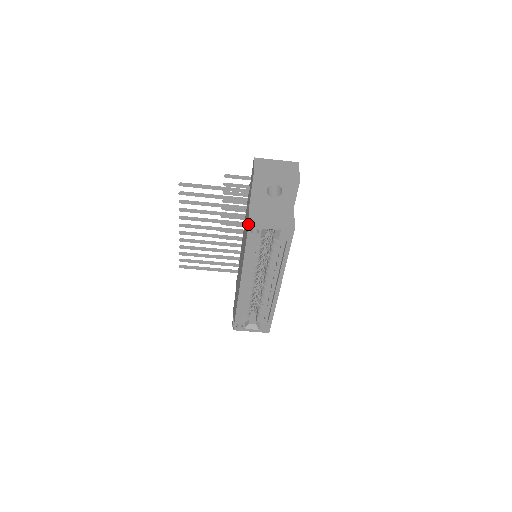
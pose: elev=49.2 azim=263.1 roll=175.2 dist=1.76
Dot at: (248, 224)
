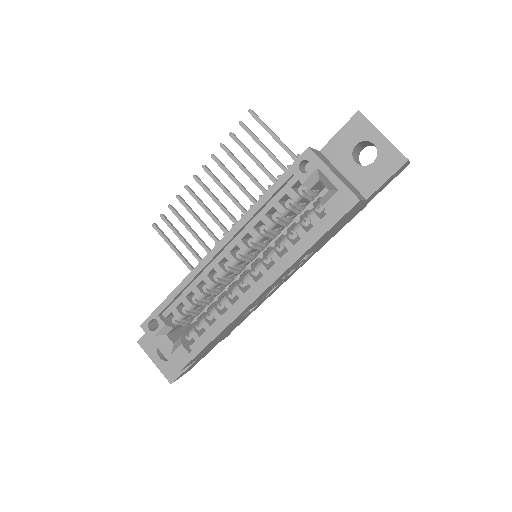
Dot at: (305, 150)
